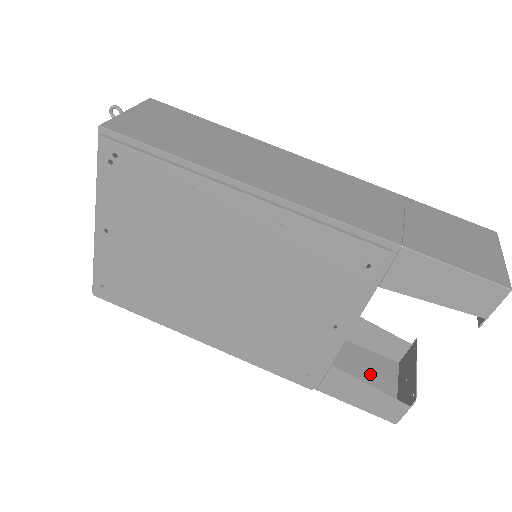
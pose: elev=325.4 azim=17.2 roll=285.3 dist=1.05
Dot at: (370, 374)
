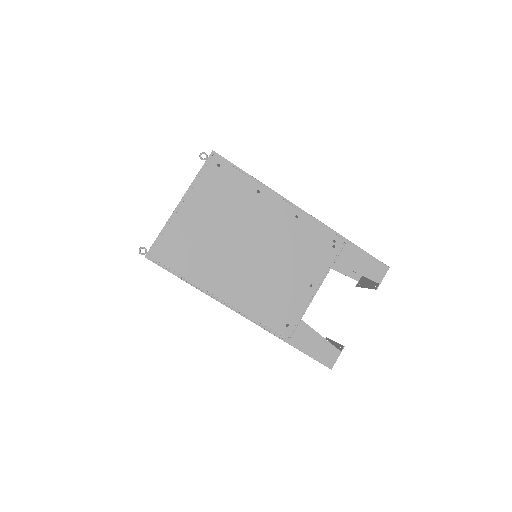
Dot at: occluded
